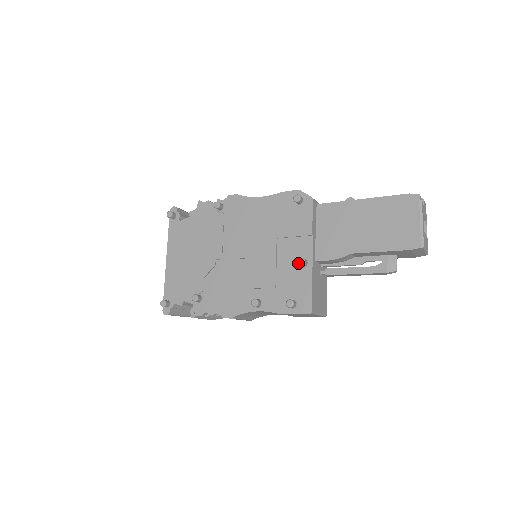
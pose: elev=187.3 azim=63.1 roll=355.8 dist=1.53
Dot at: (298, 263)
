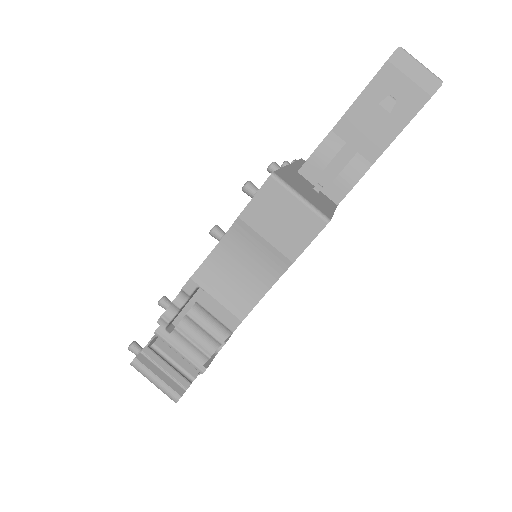
Dot at: (267, 168)
